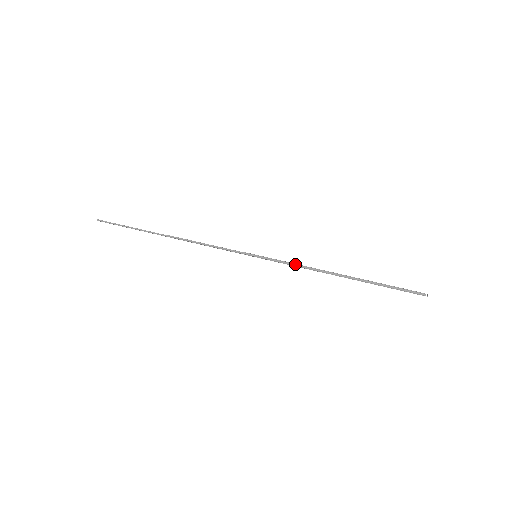
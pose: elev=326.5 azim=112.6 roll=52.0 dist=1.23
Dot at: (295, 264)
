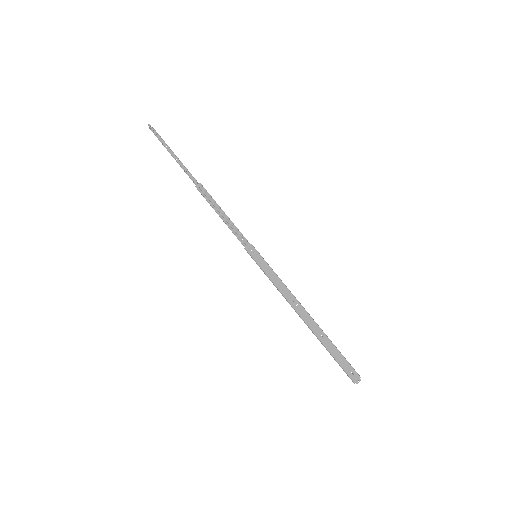
Dot at: (278, 289)
